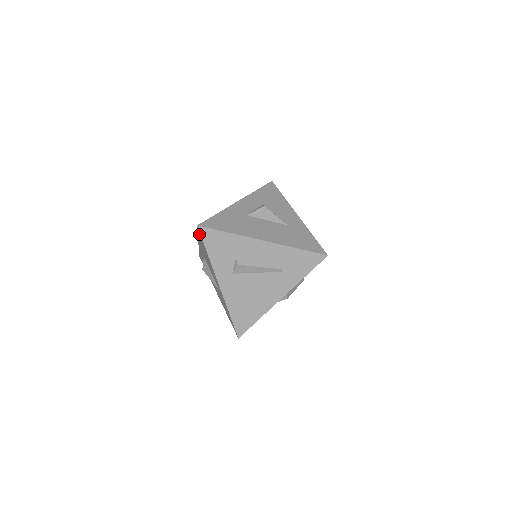
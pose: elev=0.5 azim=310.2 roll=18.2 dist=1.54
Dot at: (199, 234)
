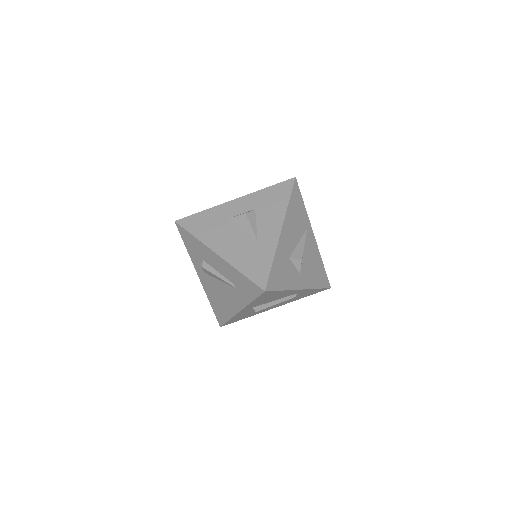
Dot at: occluded
